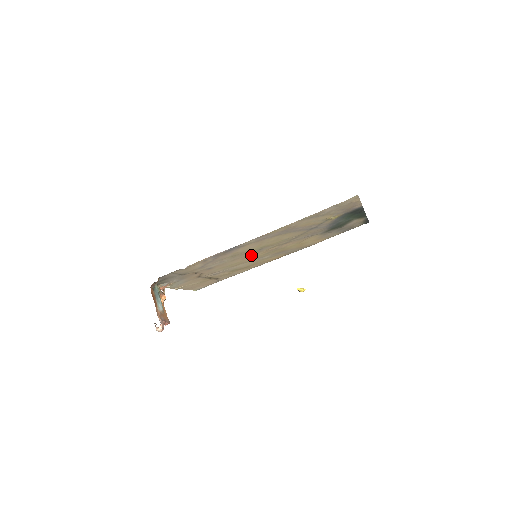
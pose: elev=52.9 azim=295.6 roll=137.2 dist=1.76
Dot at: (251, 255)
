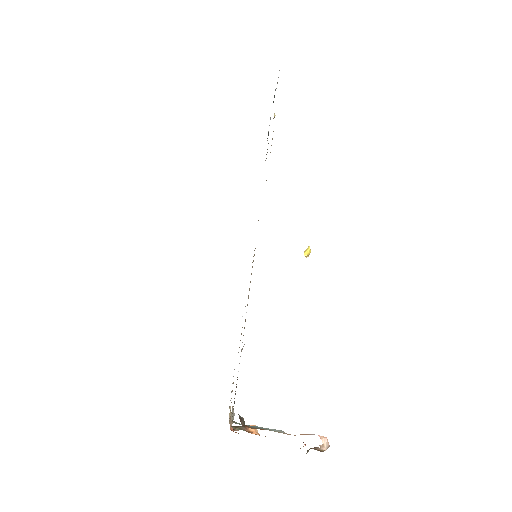
Dot at: occluded
